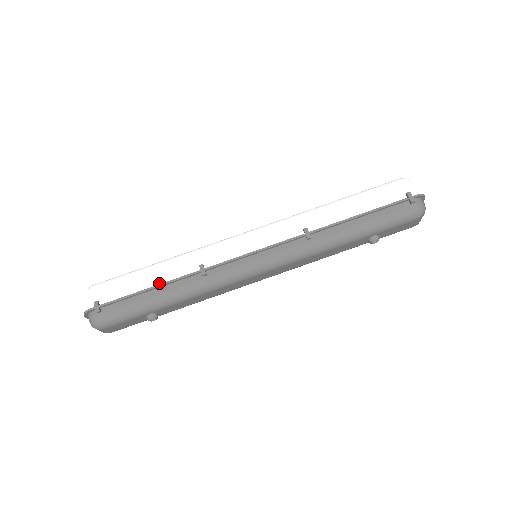
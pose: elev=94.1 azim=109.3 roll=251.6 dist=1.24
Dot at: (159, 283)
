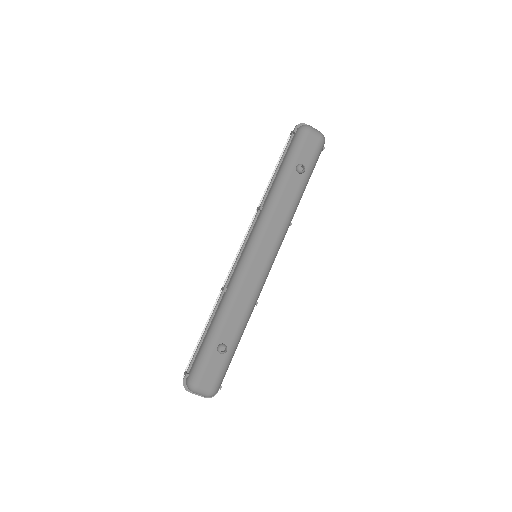
Dot at: (209, 324)
